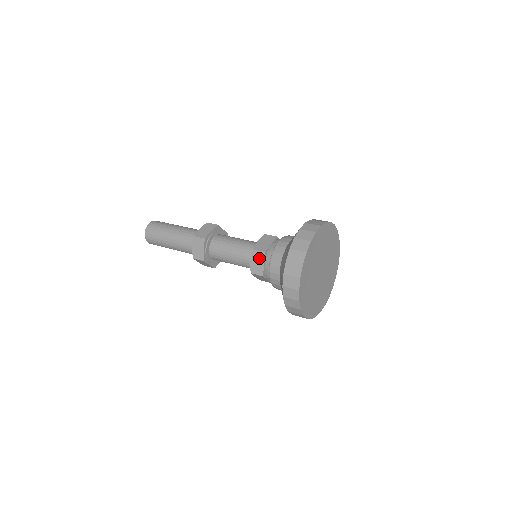
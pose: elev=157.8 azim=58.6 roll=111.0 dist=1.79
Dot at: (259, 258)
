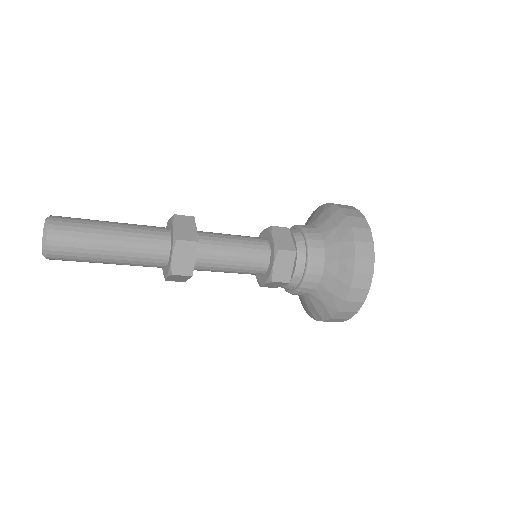
Dot at: (284, 233)
